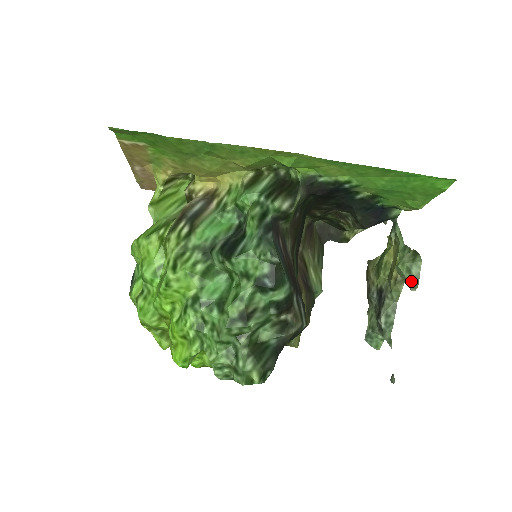
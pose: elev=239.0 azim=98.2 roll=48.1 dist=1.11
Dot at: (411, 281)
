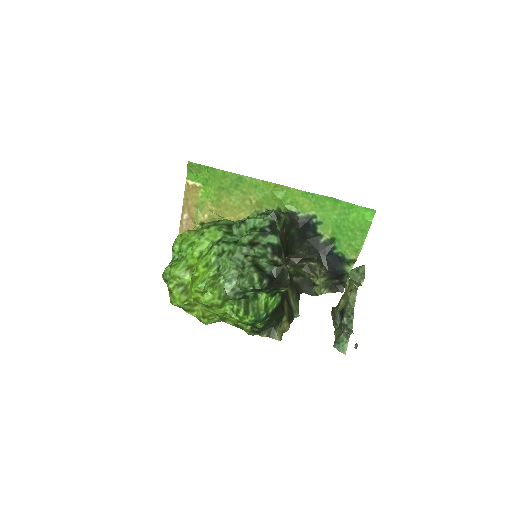
Dot at: (360, 276)
